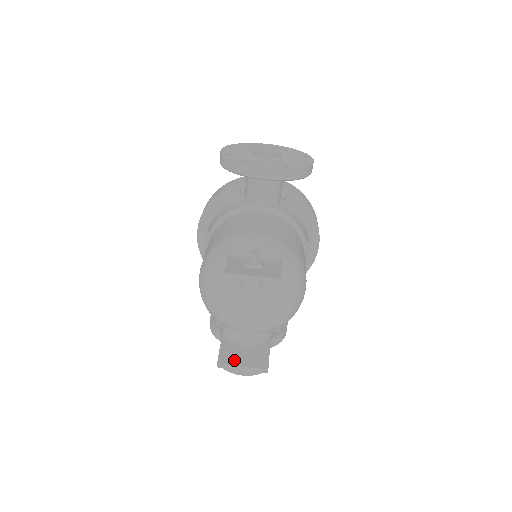
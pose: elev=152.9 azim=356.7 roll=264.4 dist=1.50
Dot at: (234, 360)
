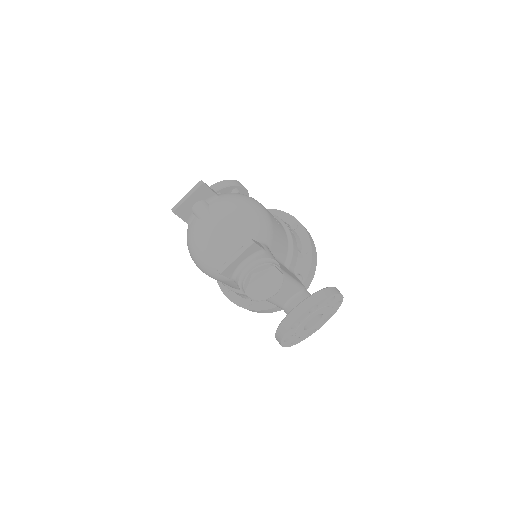
Dot at: occluded
